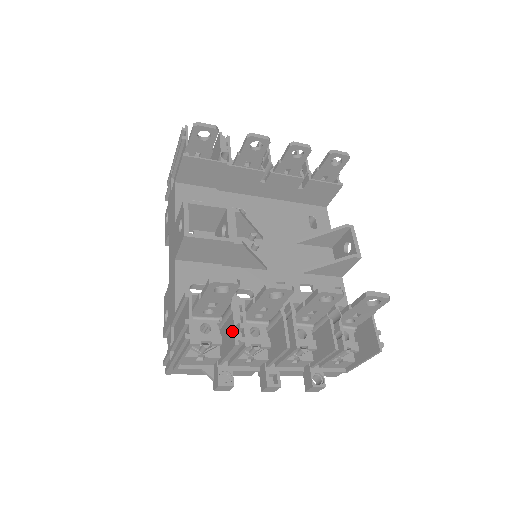
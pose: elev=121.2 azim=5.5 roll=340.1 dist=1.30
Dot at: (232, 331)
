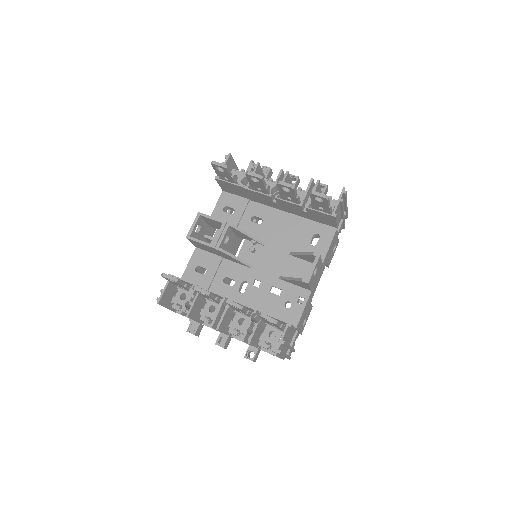
Dot at: (185, 304)
